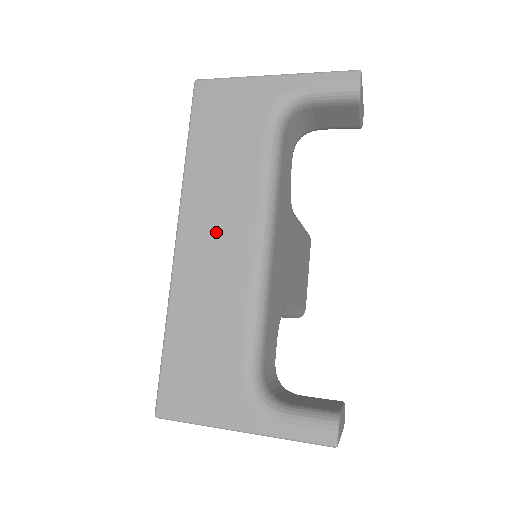
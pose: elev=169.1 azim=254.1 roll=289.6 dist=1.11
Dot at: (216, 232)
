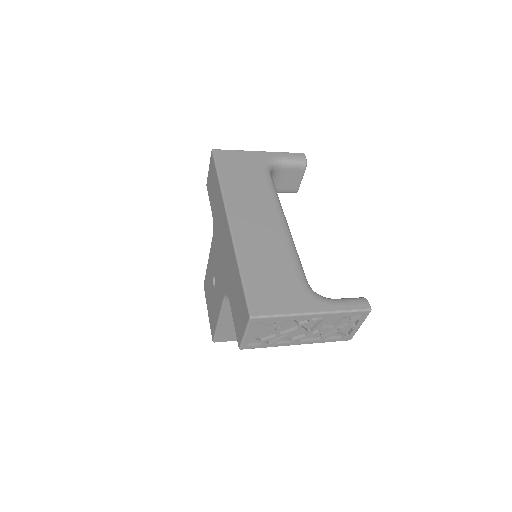
Dot at: (254, 215)
